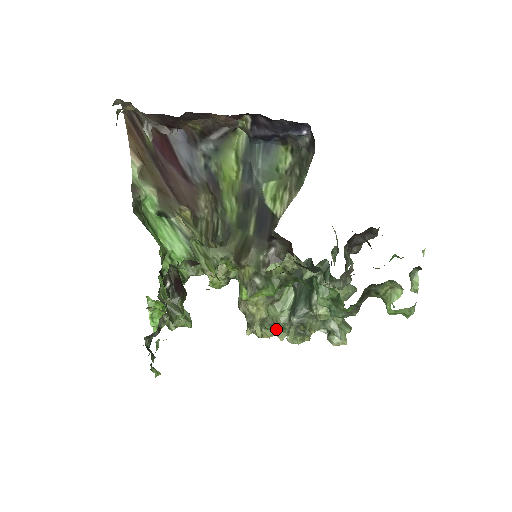
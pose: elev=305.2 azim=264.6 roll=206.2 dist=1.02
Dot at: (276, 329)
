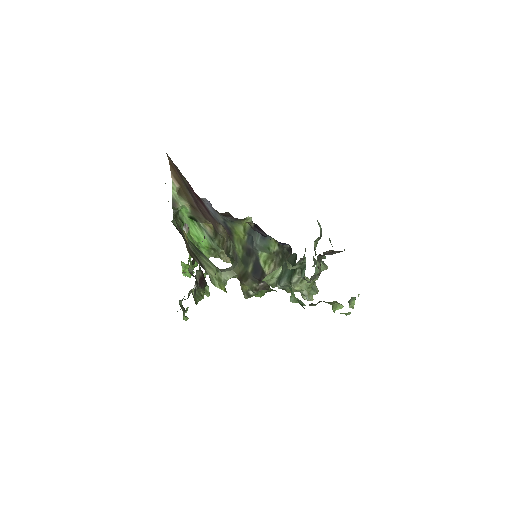
Dot at: occluded
